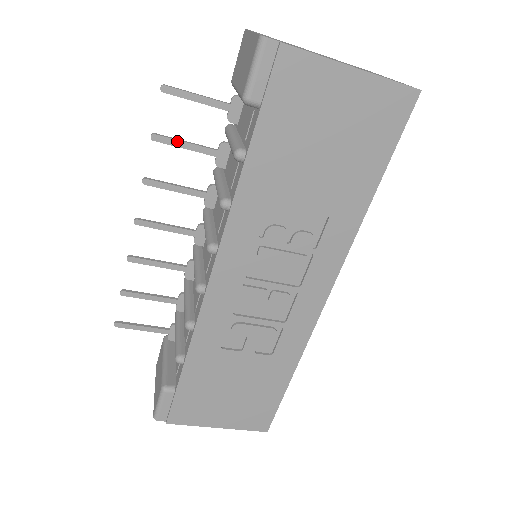
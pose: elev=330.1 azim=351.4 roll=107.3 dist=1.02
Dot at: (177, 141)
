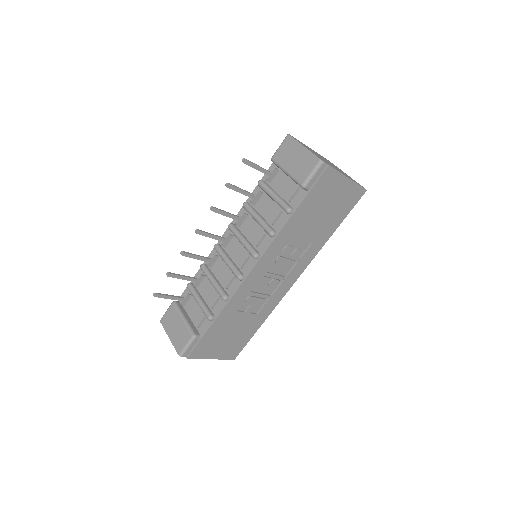
Dot at: (238, 189)
